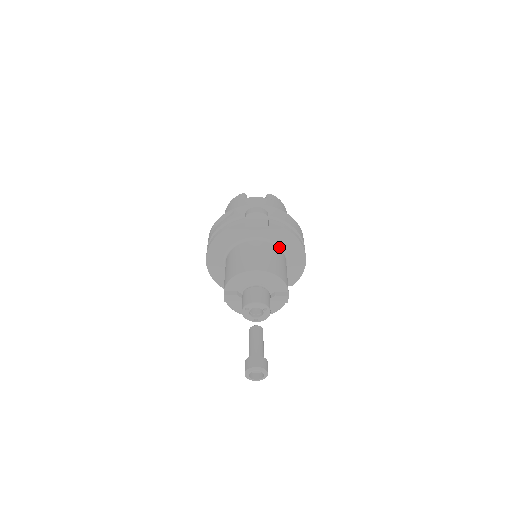
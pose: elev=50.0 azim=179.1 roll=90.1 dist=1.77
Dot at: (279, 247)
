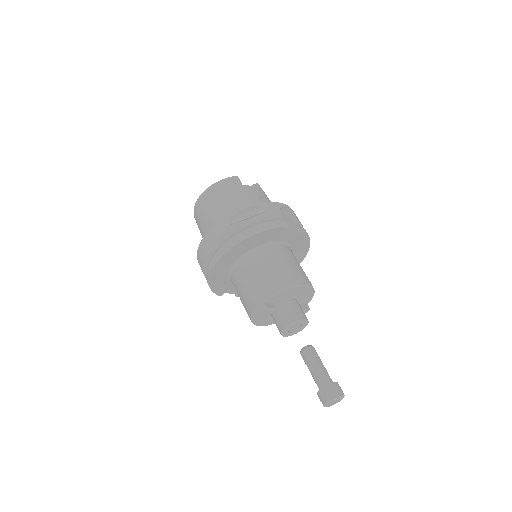
Dot at: occluded
